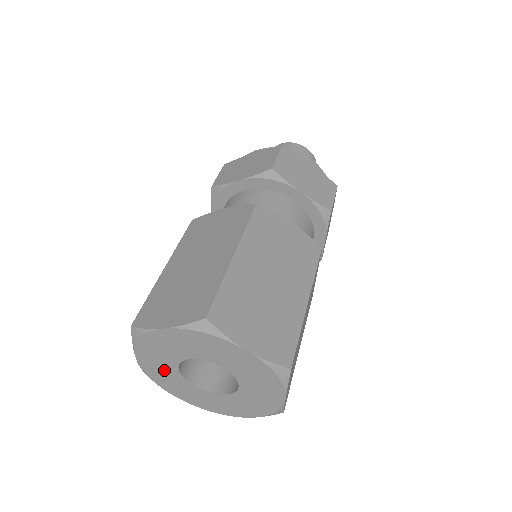
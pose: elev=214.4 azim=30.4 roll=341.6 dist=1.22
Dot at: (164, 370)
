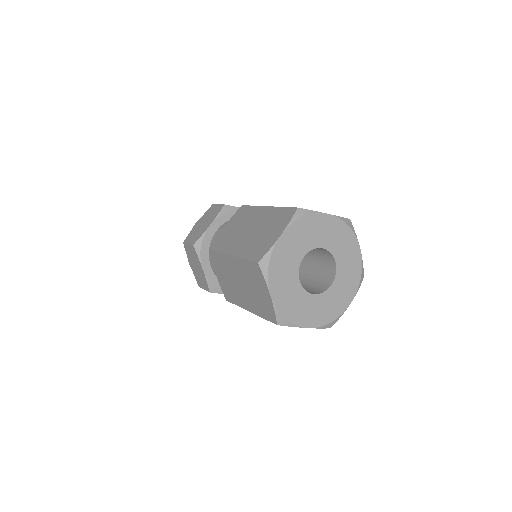
Dot at: (291, 293)
